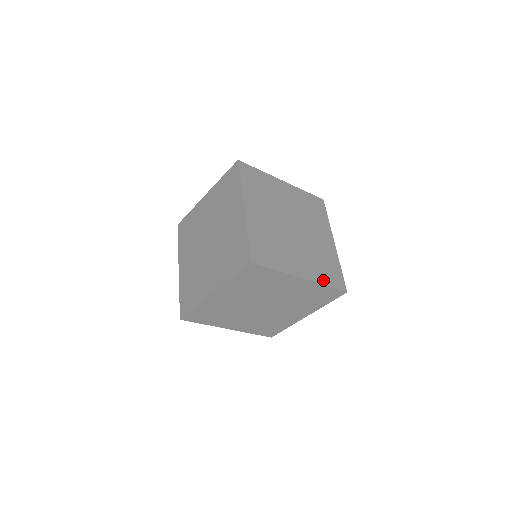
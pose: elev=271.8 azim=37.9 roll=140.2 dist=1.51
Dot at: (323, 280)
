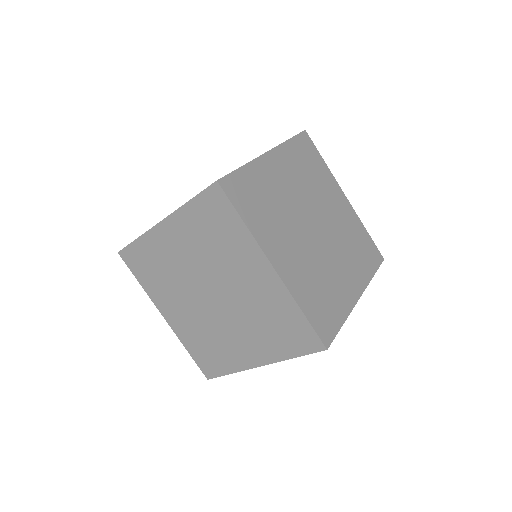
Dot at: (368, 273)
